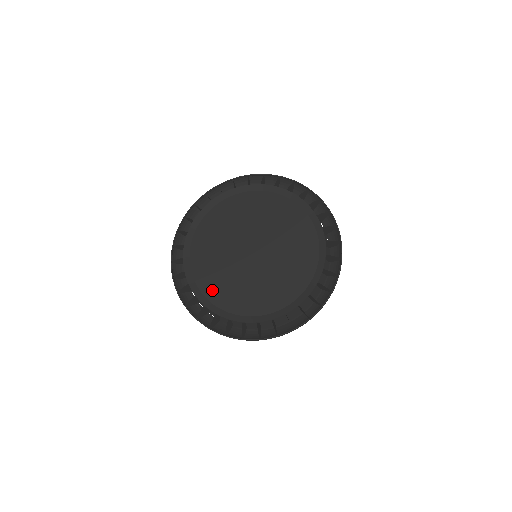
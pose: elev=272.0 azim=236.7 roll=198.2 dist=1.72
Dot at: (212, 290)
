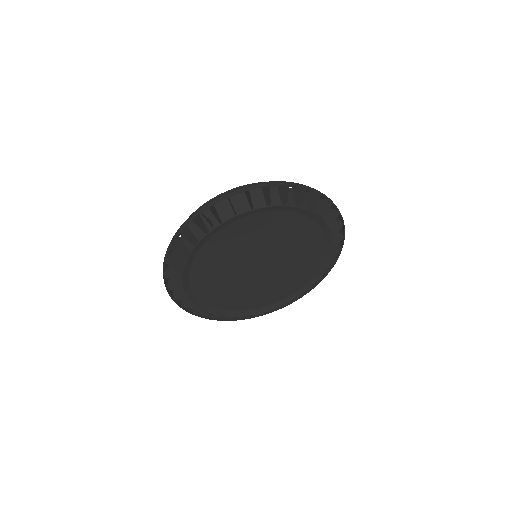
Dot at: (221, 302)
